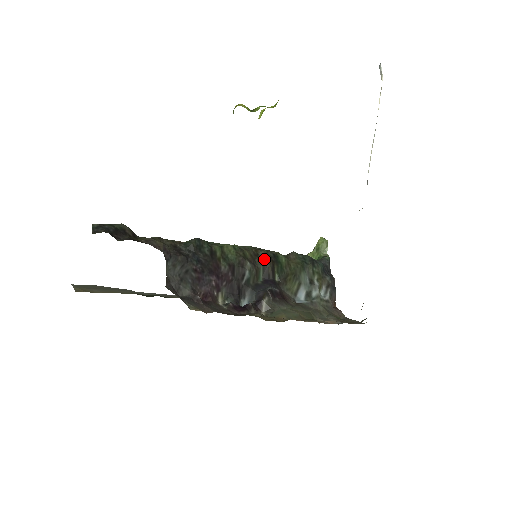
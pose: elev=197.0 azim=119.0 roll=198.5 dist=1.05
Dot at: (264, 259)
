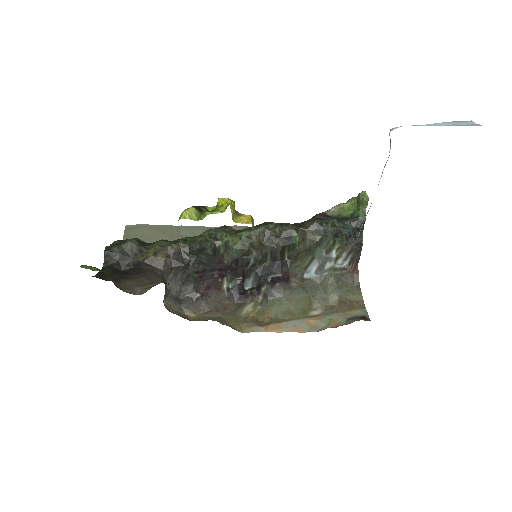
Dot at: (274, 243)
